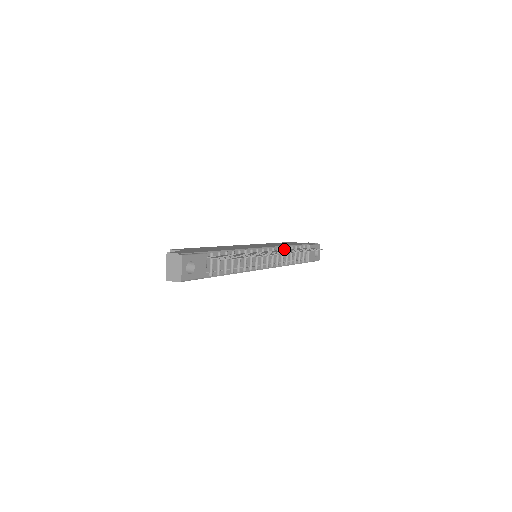
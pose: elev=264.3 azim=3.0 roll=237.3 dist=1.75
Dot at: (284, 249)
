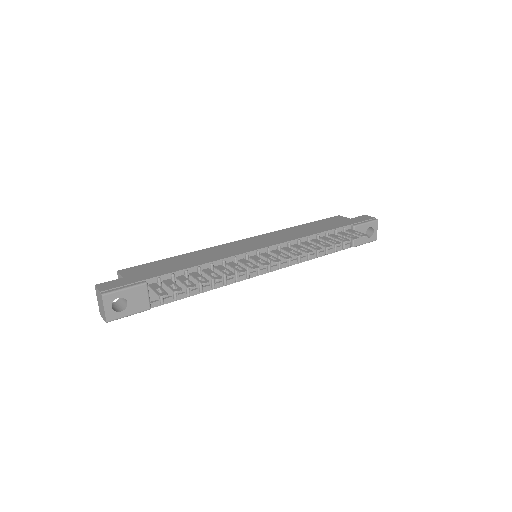
Dot at: (303, 241)
